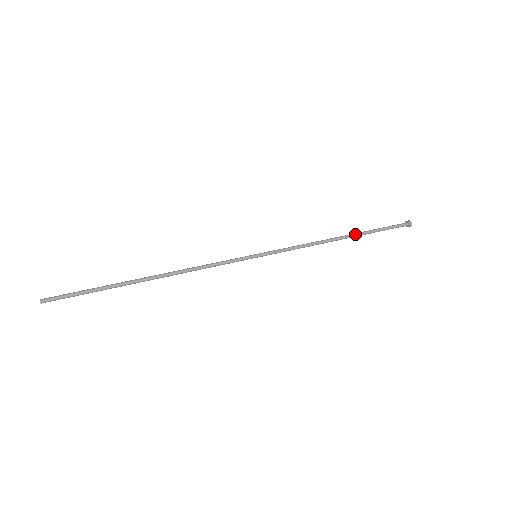
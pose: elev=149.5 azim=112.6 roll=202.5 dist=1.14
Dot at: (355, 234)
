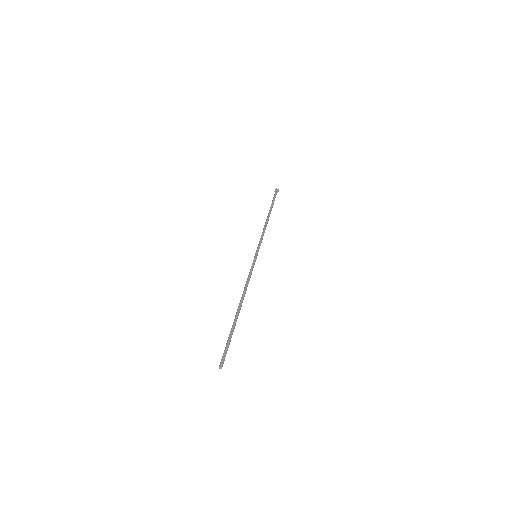
Dot at: (270, 212)
